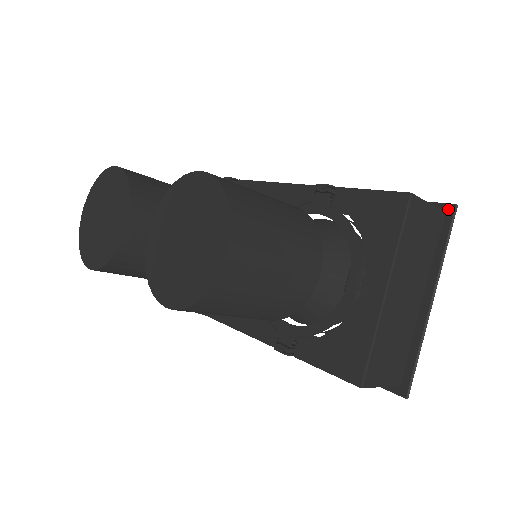
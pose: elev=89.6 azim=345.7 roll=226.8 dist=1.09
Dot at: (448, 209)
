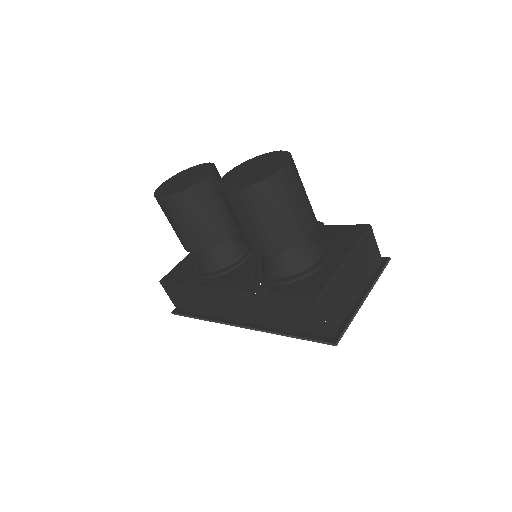
Dot at: (385, 259)
